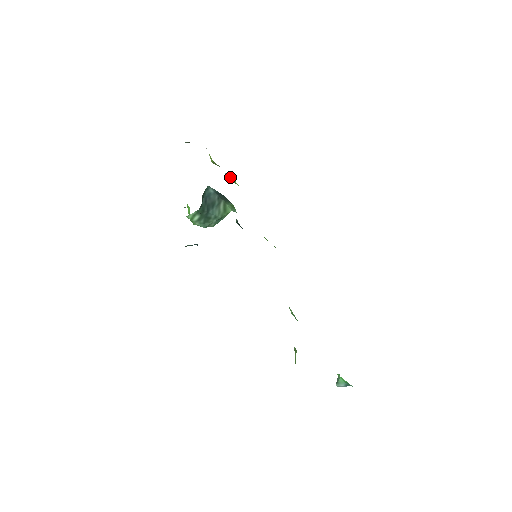
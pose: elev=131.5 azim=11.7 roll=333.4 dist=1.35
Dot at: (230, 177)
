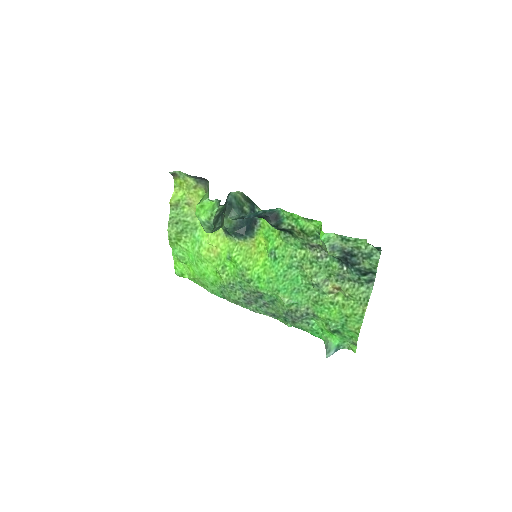
Dot at: (194, 214)
